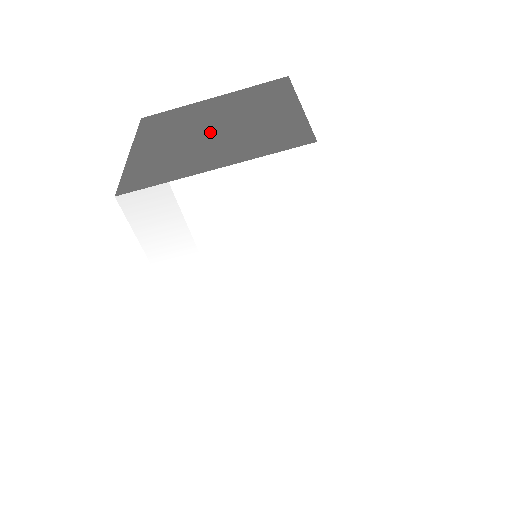
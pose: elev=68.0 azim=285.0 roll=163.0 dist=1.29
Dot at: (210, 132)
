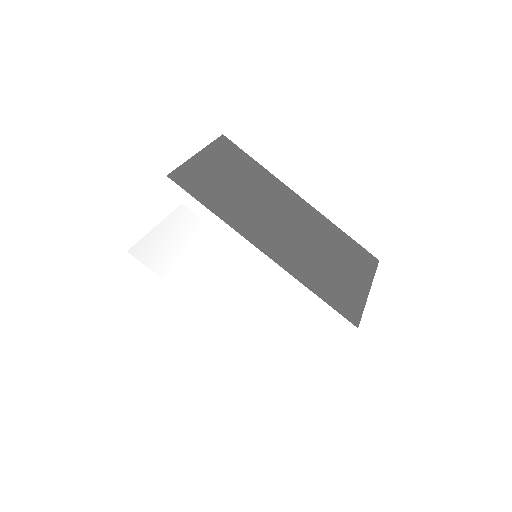
Dot at: occluded
